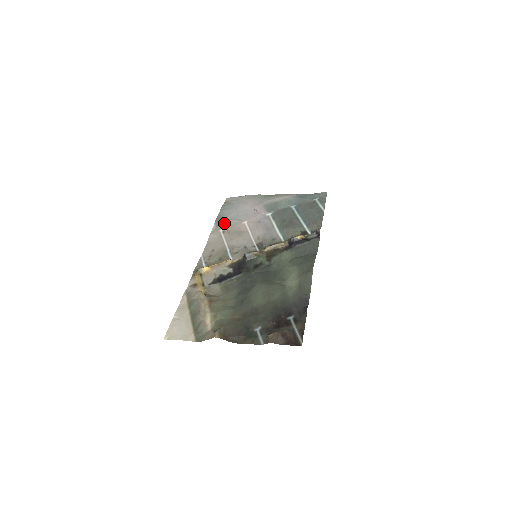
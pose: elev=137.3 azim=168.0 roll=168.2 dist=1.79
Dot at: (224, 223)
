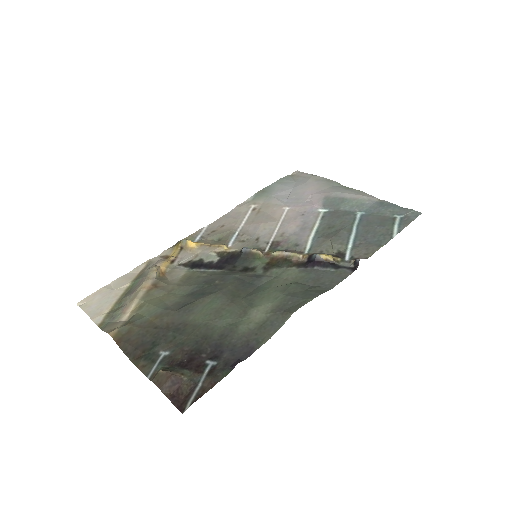
Dot at: (264, 199)
